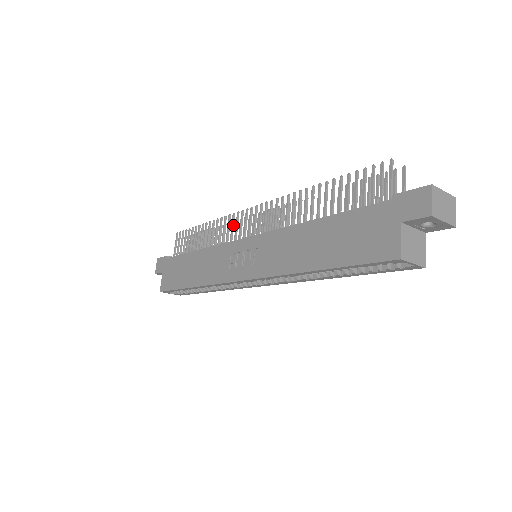
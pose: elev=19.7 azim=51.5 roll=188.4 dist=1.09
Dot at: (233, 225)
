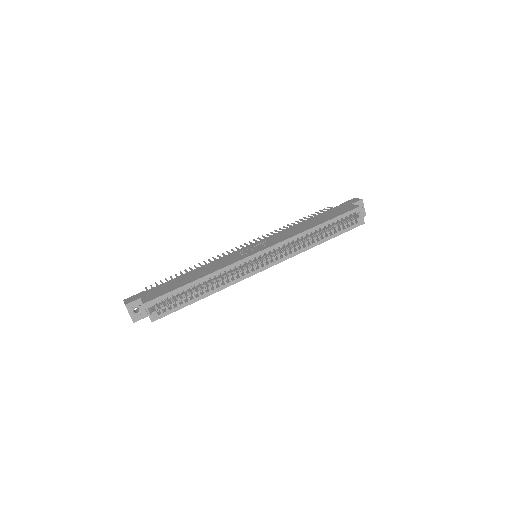
Dot at: (225, 255)
